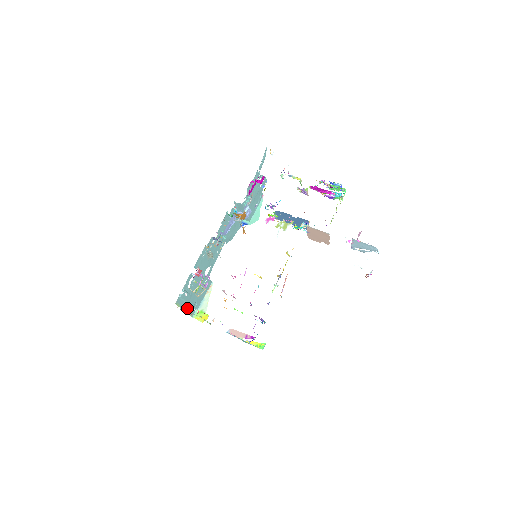
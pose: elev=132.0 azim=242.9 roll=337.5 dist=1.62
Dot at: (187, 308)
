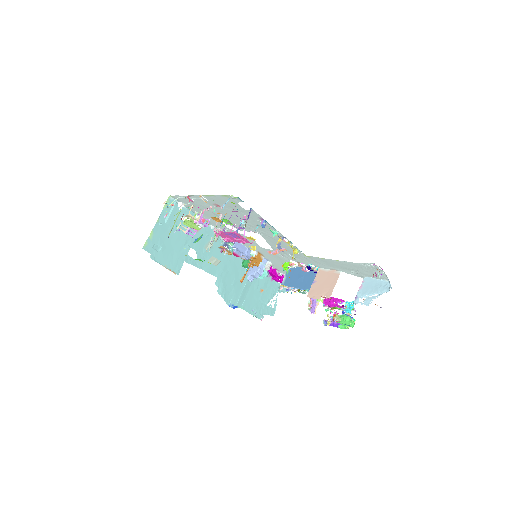
Dot at: (157, 229)
